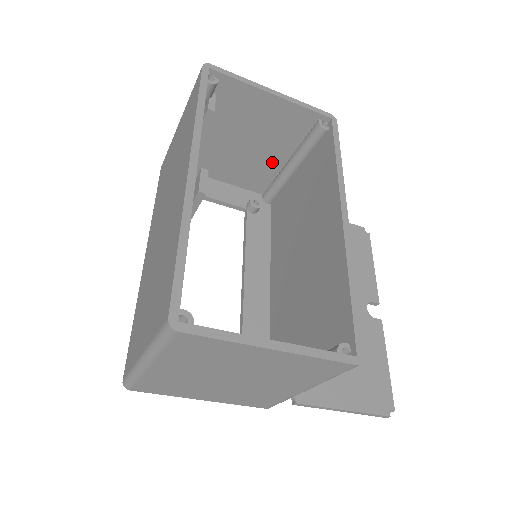
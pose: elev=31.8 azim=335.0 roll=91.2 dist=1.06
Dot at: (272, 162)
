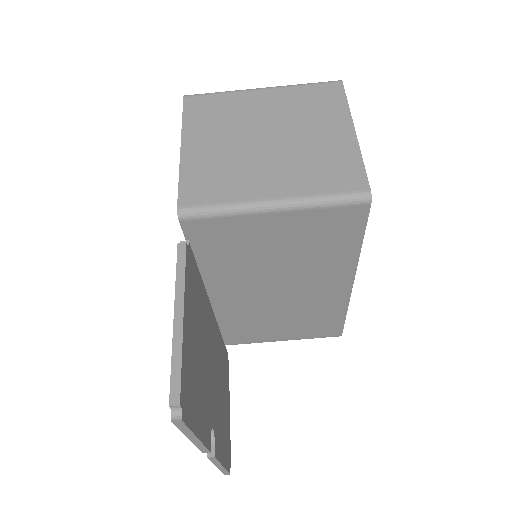
Dot at: occluded
